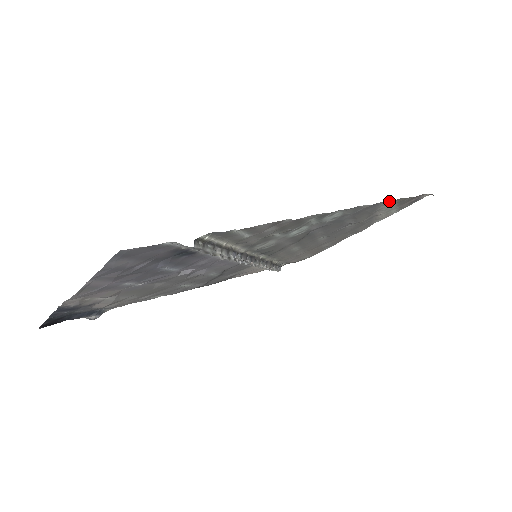
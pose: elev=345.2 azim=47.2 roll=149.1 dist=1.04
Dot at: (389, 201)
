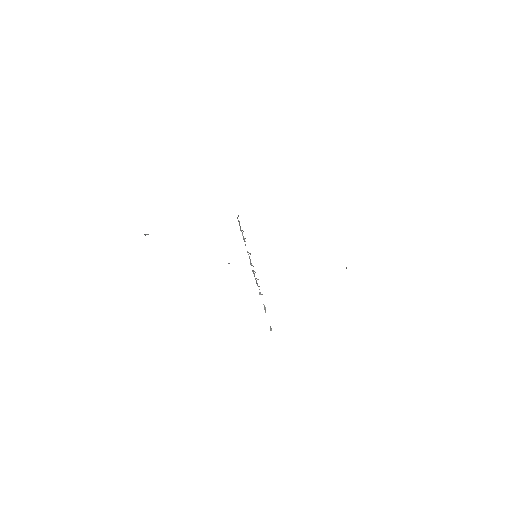
Dot at: occluded
